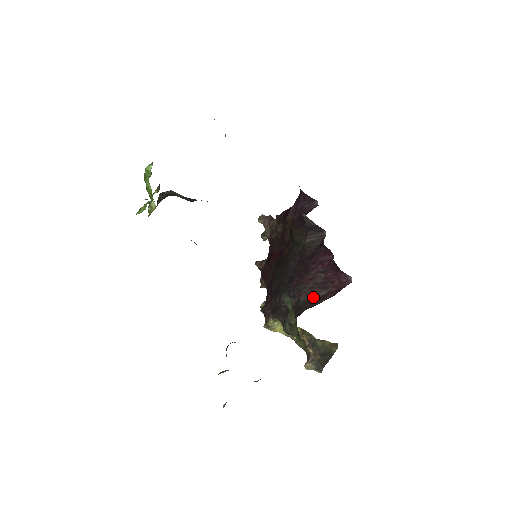
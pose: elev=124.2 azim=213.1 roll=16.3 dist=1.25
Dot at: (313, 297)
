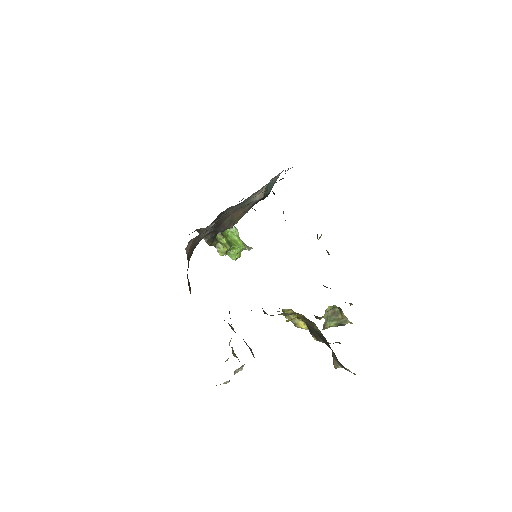
Dot at: occluded
